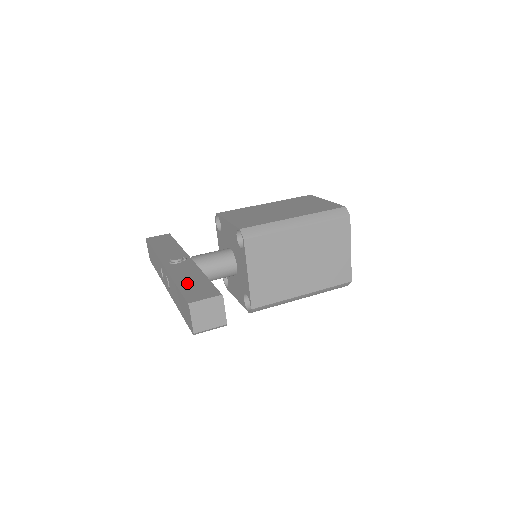
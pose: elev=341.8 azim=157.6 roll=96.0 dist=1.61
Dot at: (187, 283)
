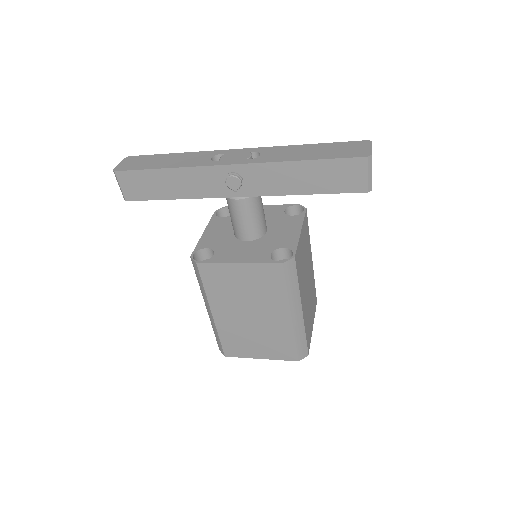
Dot at: occluded
